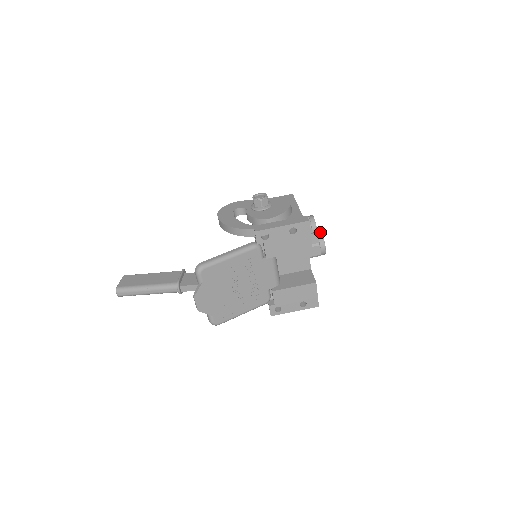
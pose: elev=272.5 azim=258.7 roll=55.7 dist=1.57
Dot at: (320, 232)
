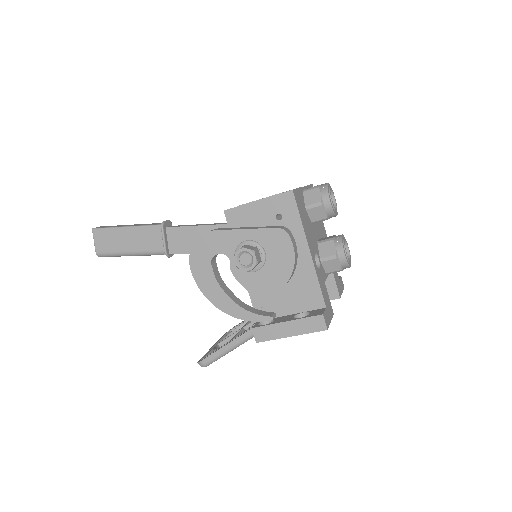
Dot at: (342, 253)
